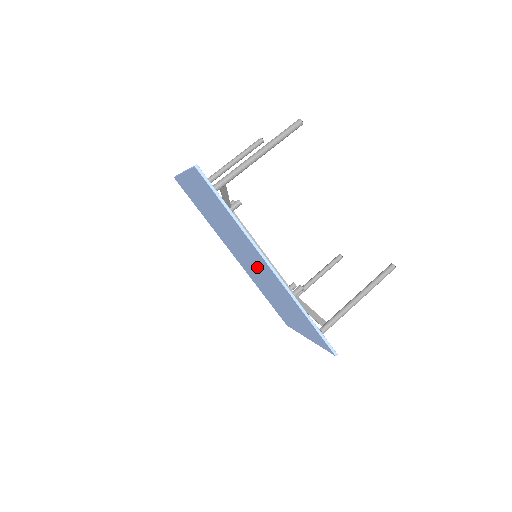
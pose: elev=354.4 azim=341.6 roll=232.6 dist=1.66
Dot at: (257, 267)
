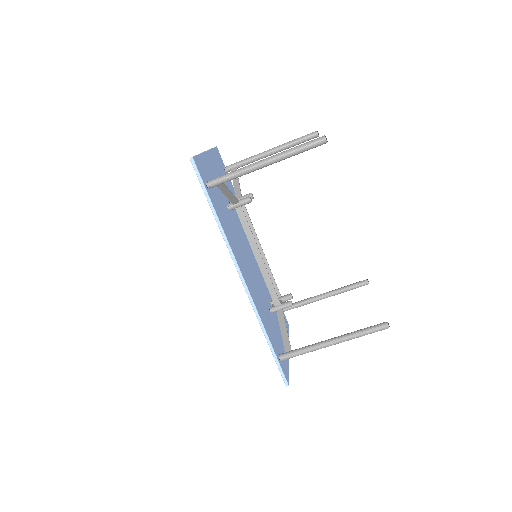
Dot at: occluded
